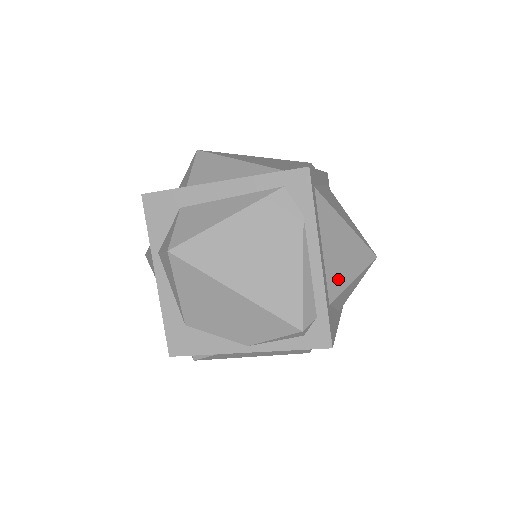
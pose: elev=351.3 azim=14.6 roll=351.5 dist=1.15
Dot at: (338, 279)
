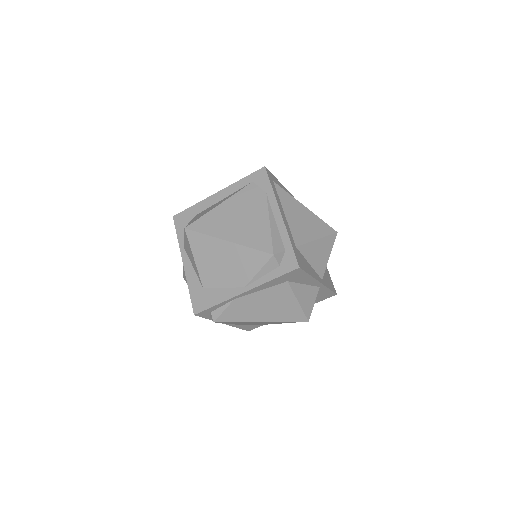
Dot at: (302, 235)
